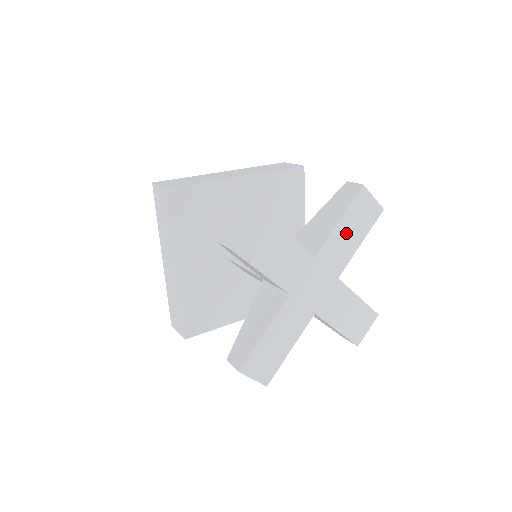
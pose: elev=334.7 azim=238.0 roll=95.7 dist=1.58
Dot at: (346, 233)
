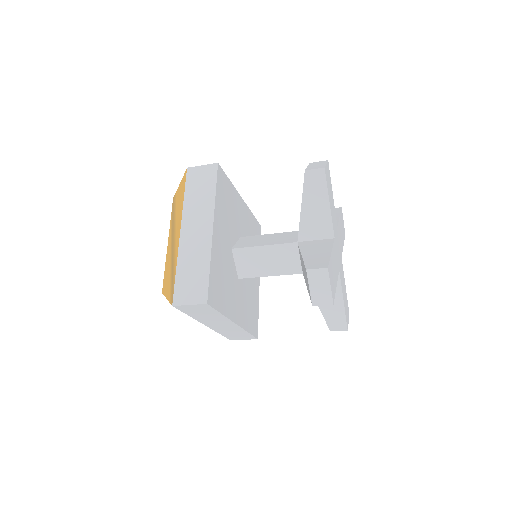
Dot at: (341, 229)
